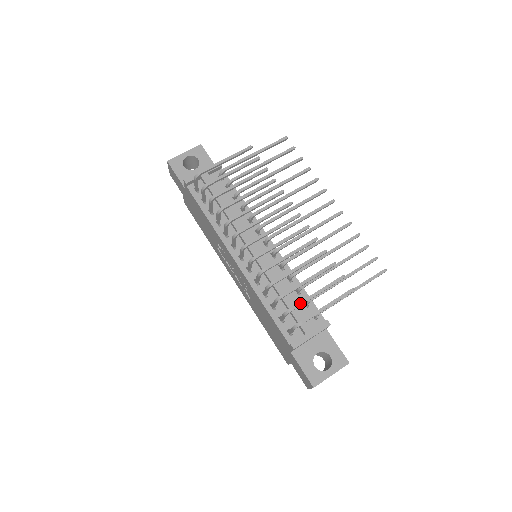
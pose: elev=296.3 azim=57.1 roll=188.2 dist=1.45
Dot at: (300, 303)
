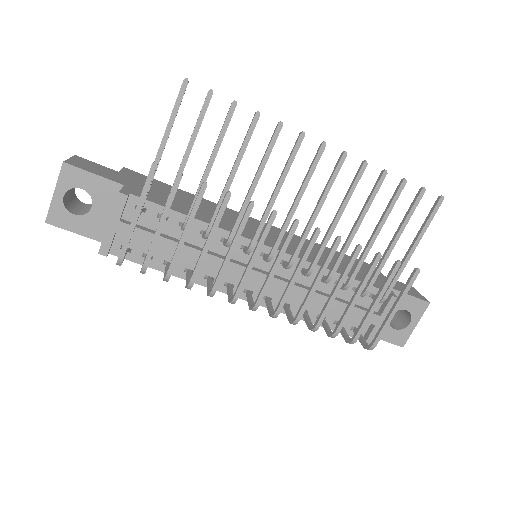
Dot at: (362, 328)
